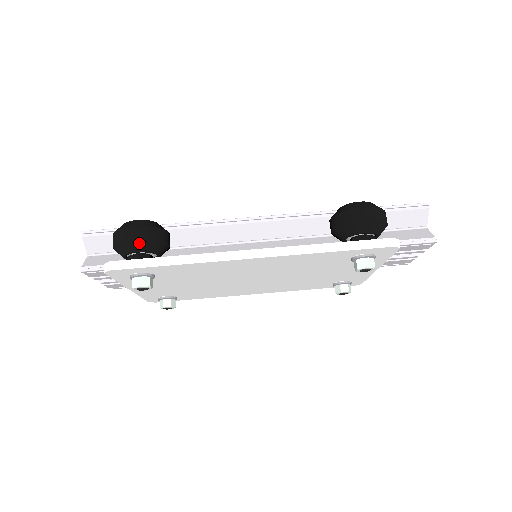
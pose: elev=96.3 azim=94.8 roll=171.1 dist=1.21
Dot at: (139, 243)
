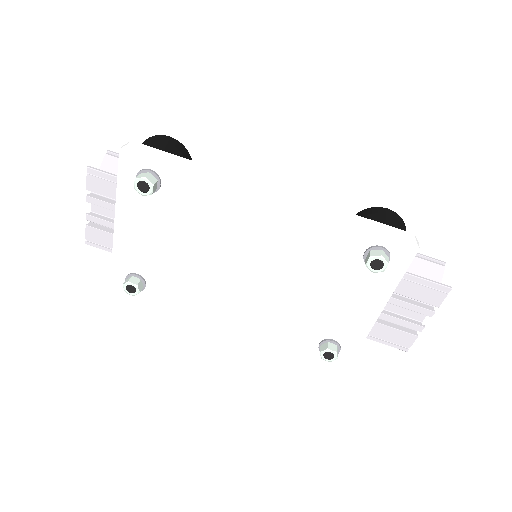
Dot at: (166, 147)
